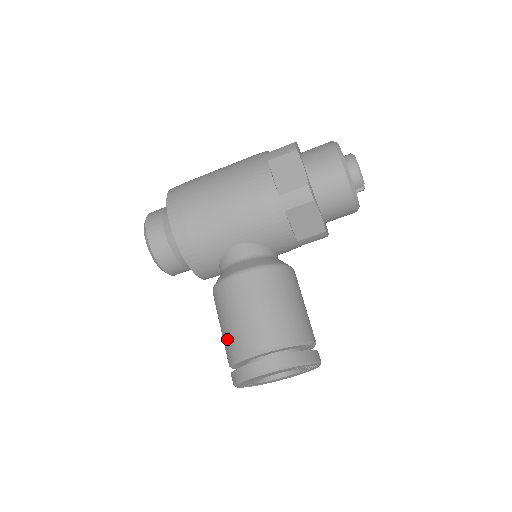
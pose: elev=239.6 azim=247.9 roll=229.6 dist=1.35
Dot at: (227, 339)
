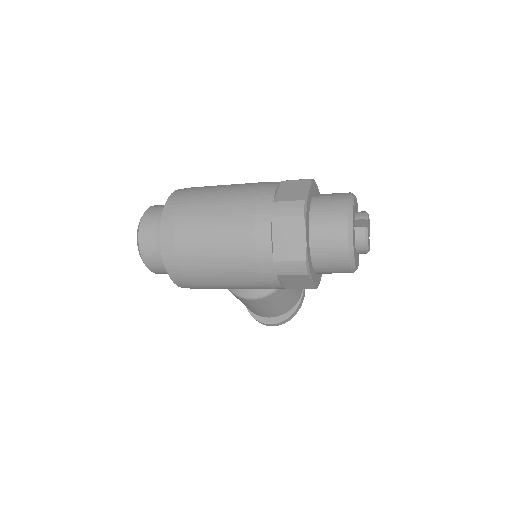
Dot at: occluded
